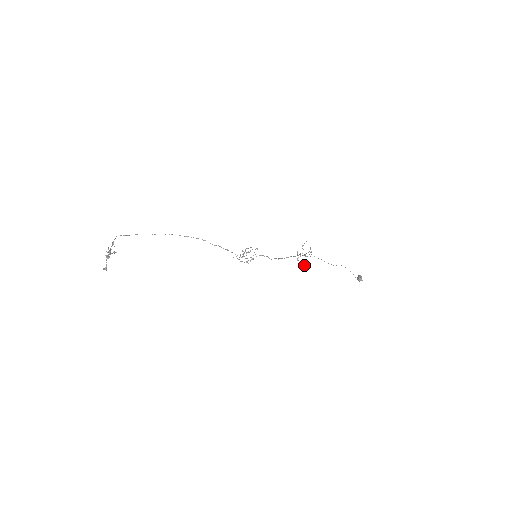
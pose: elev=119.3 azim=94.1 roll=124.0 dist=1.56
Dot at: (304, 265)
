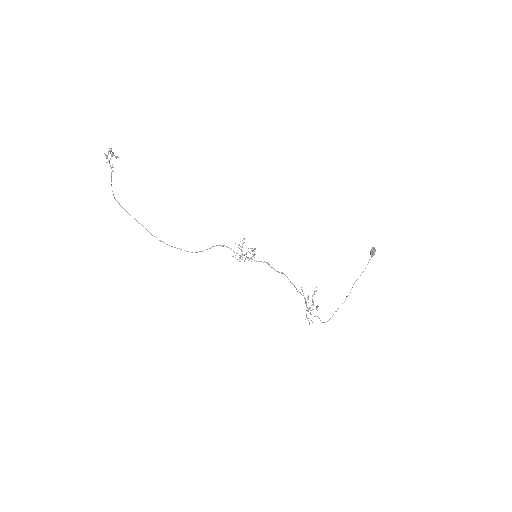
Dot at: (316, 308)
